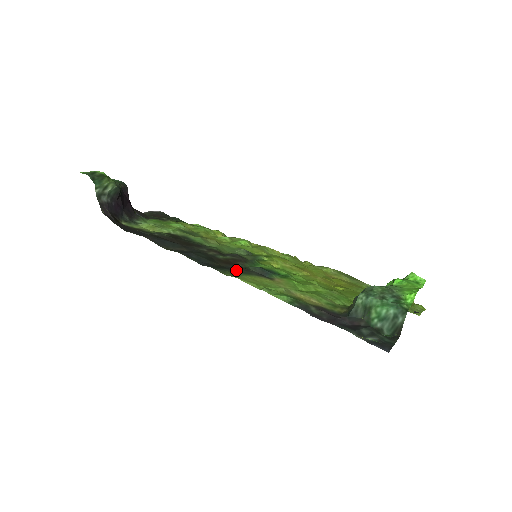
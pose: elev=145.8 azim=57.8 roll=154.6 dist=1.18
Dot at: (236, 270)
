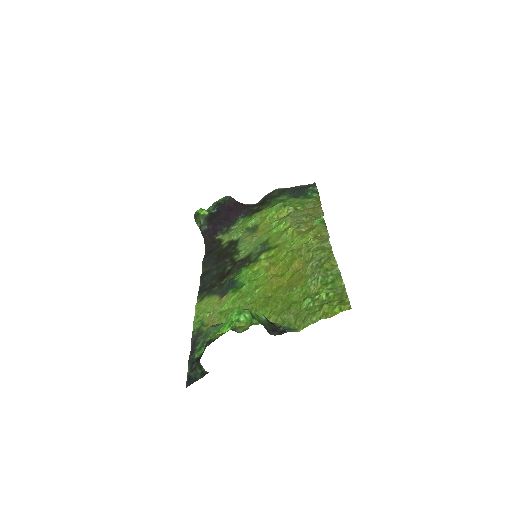
Dot at: (212, 290)
